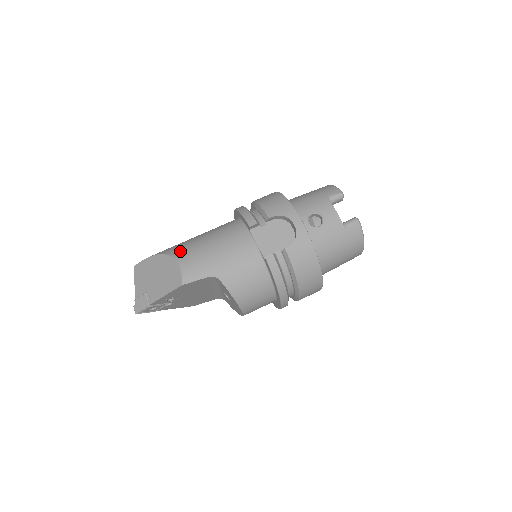
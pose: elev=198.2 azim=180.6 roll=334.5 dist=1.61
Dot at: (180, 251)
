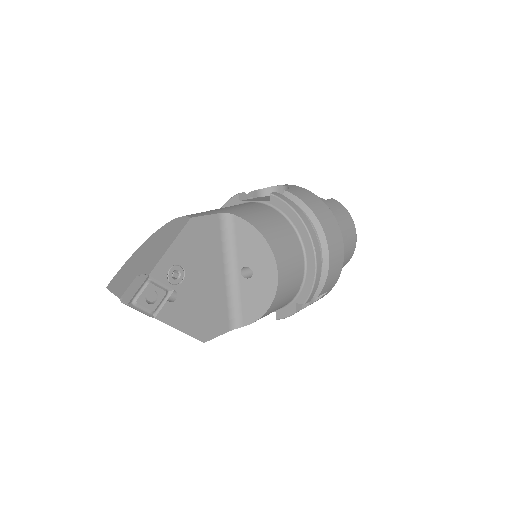
Dot at: occluded
